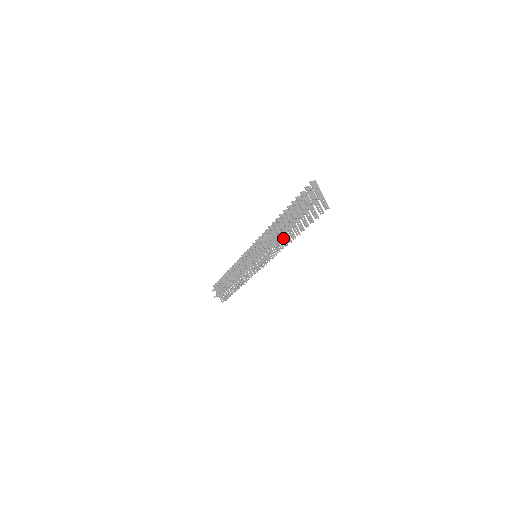
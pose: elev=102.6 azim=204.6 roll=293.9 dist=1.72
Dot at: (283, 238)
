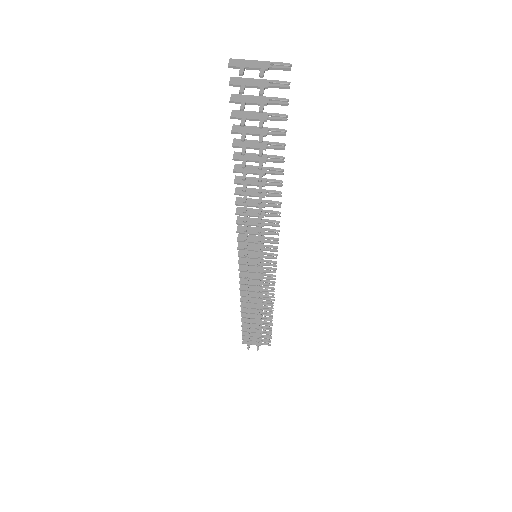
Dot at: occluded
